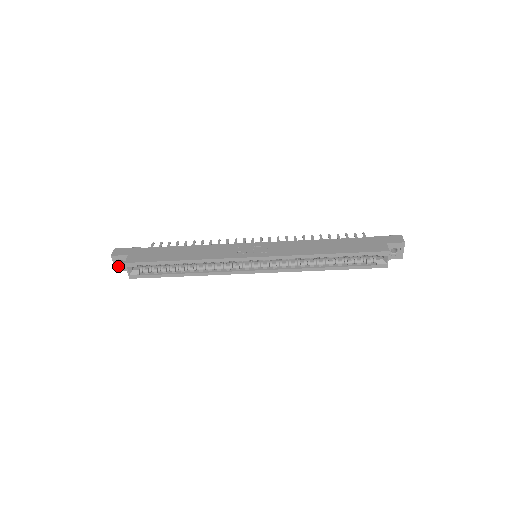
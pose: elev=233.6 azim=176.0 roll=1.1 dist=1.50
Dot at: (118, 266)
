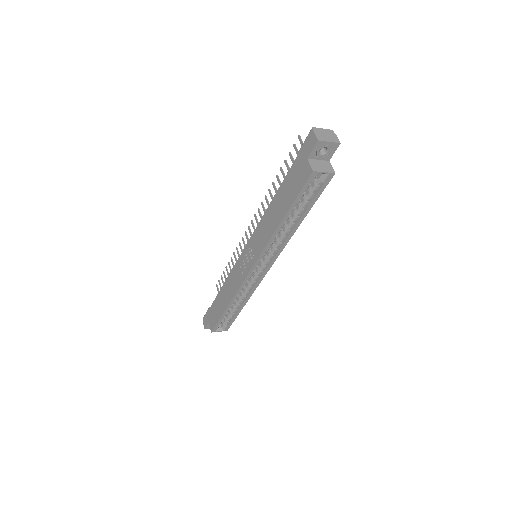
Dot at: occluded
